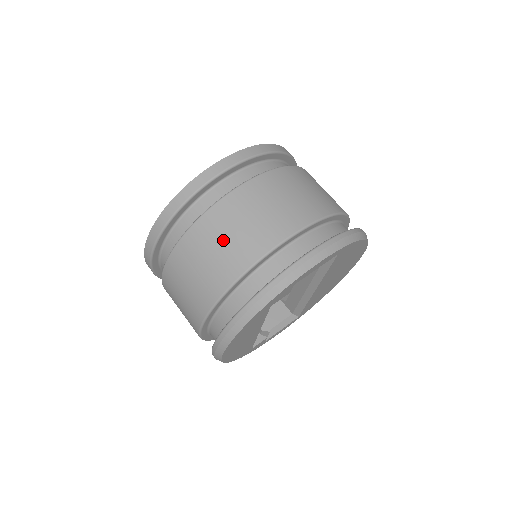
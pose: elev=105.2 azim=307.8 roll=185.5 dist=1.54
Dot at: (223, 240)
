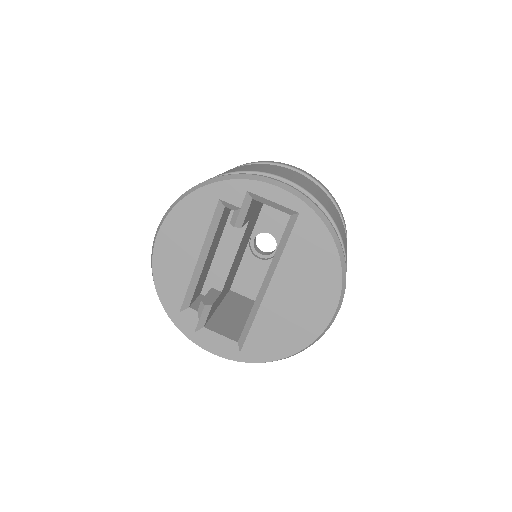
Dot at: (239, 168)
